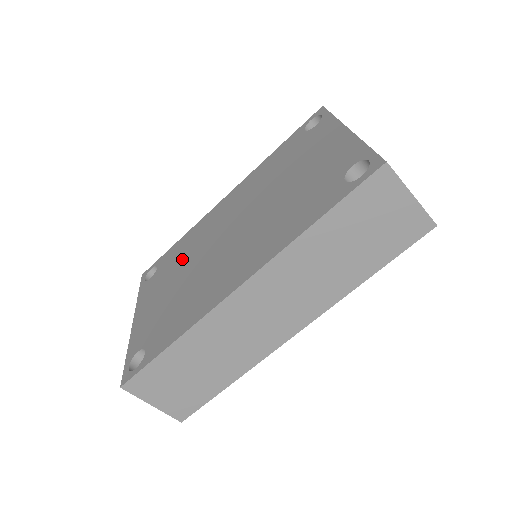
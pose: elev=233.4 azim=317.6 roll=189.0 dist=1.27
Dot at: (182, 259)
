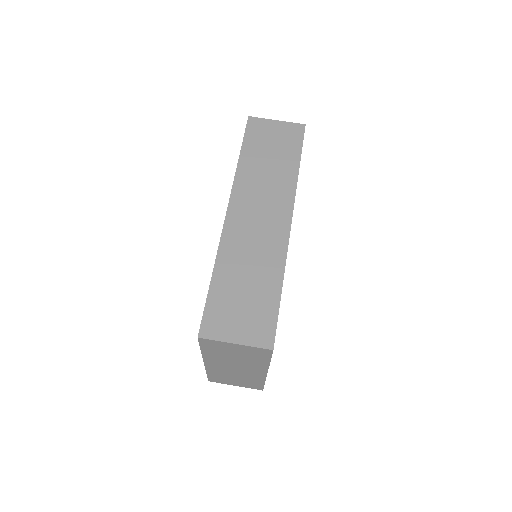
Dot at: occluded
